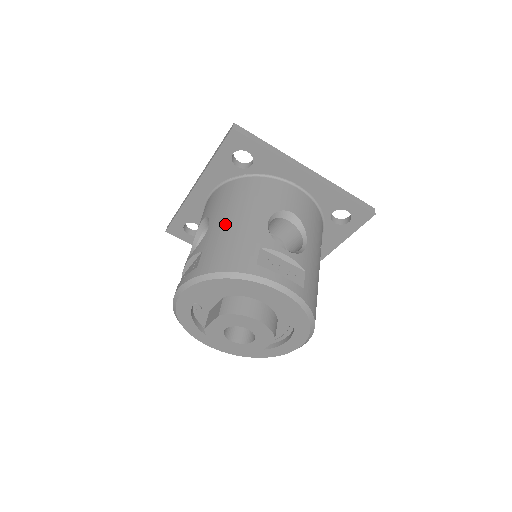
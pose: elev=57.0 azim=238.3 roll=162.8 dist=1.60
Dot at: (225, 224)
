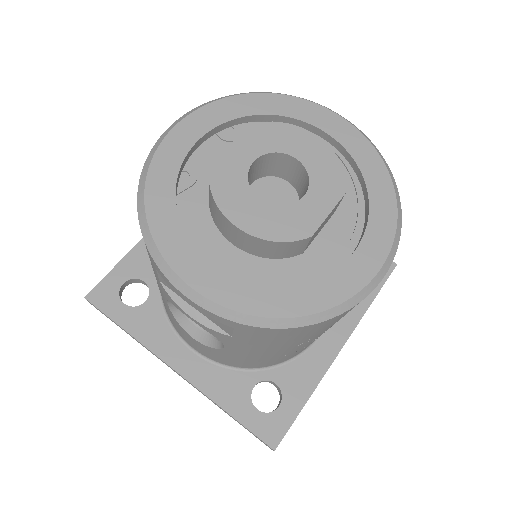
Dot at: occluded
